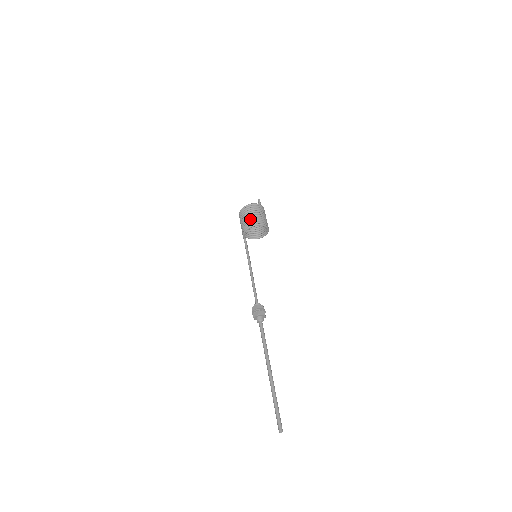
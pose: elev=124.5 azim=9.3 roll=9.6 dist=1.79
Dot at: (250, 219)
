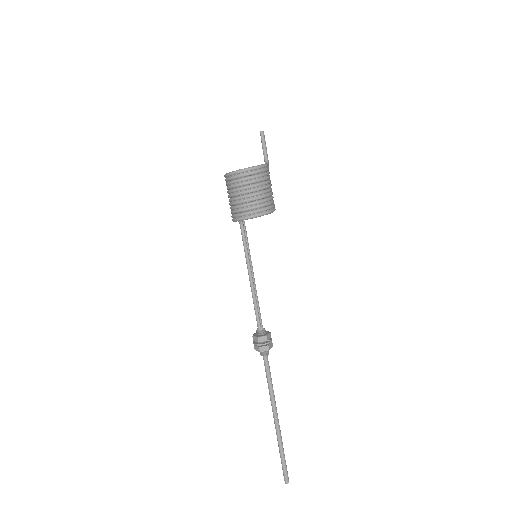
Dot at: (238, 205)
